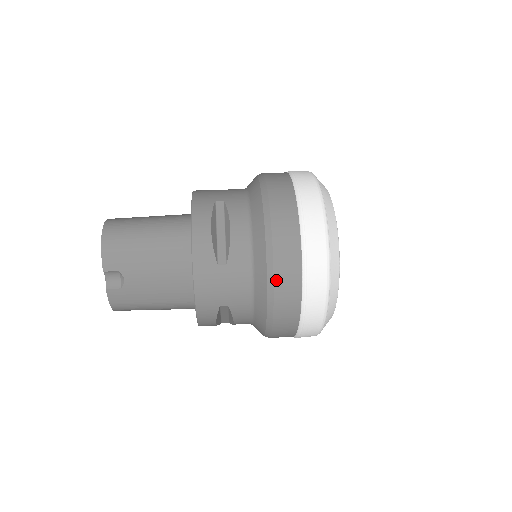
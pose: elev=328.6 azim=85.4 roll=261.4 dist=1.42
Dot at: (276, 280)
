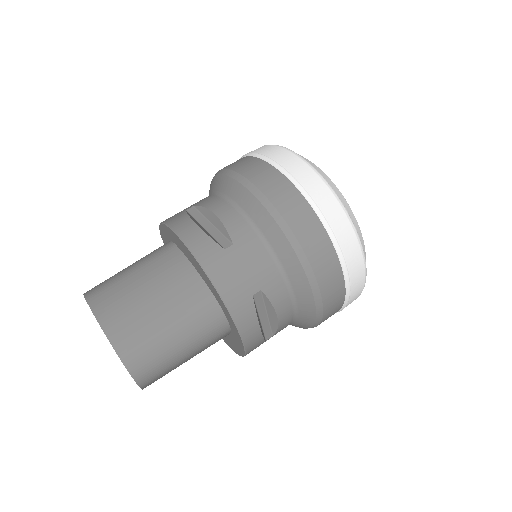
Dot at: occluded
